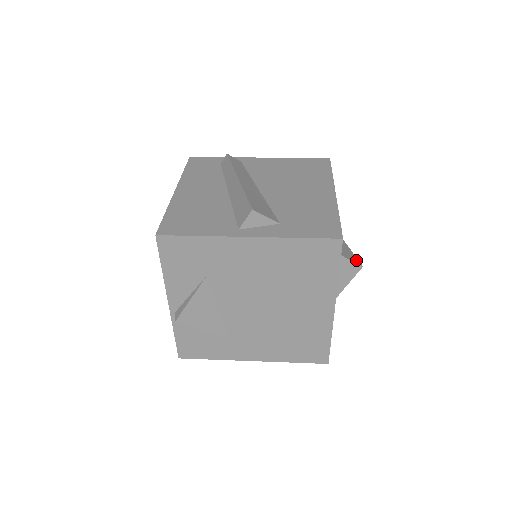
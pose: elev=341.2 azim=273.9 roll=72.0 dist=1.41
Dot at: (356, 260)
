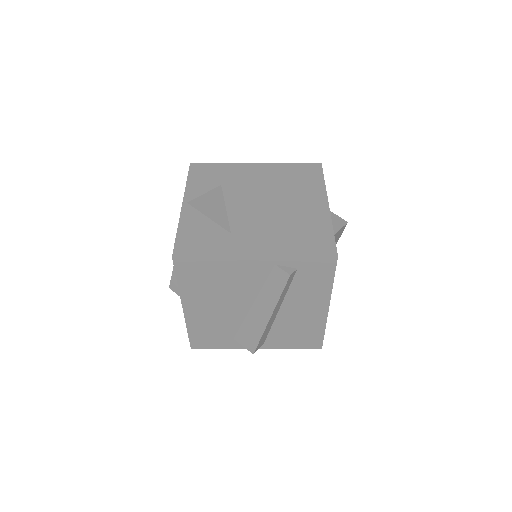
Dot at: occluded
